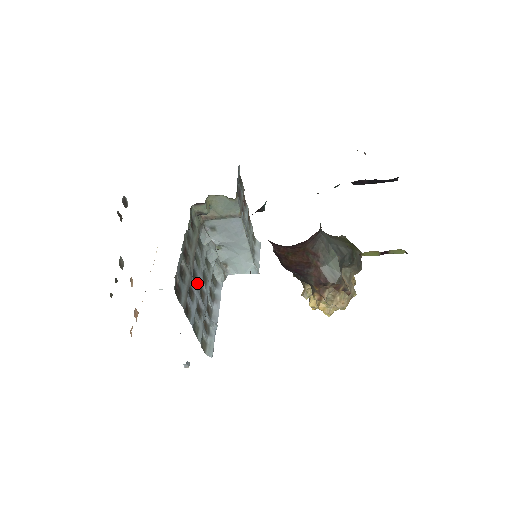
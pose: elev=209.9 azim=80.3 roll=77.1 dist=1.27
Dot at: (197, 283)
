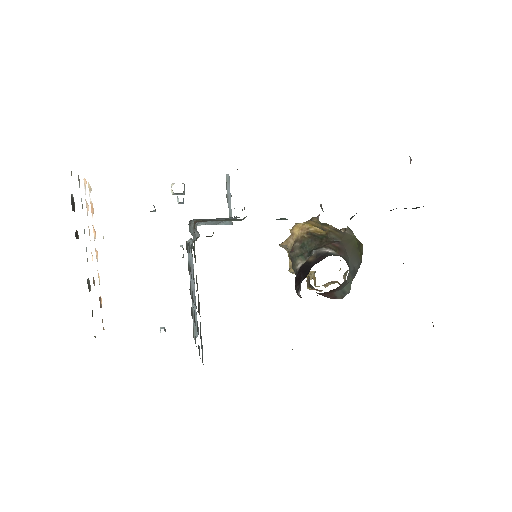
Dot at: (195, 302)
